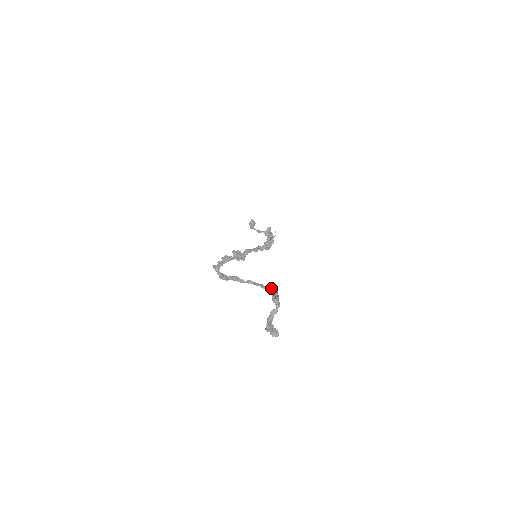
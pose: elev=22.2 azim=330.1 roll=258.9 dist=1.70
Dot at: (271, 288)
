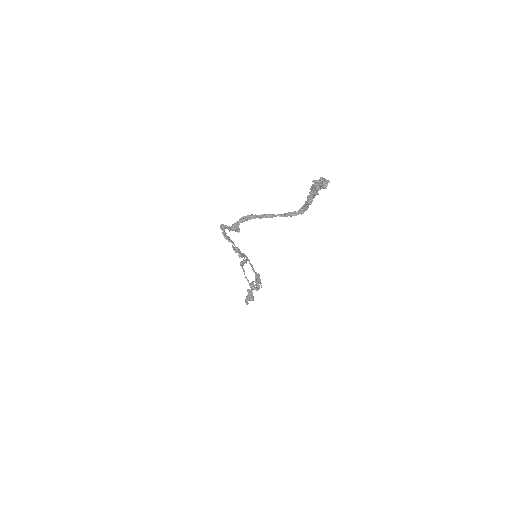
Dot at: (299, 209)
